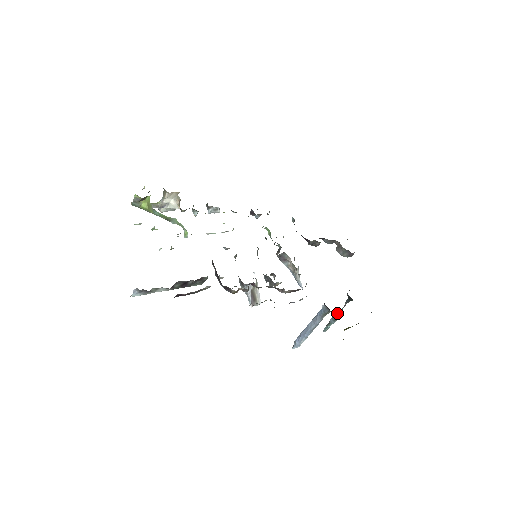
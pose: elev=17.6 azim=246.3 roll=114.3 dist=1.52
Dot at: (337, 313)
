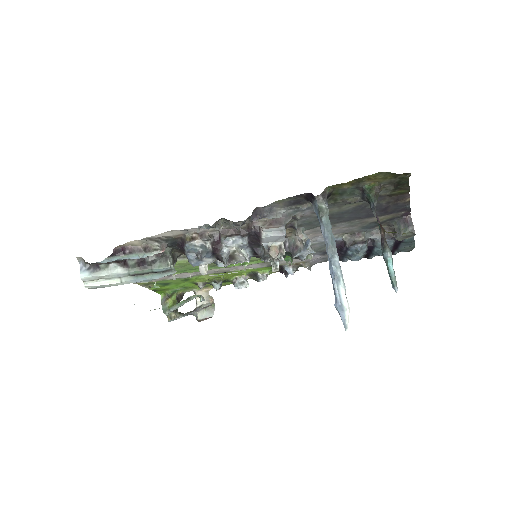
Dot at: occluded
